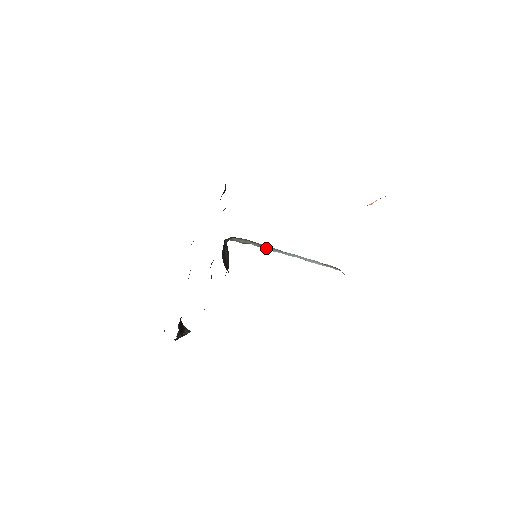
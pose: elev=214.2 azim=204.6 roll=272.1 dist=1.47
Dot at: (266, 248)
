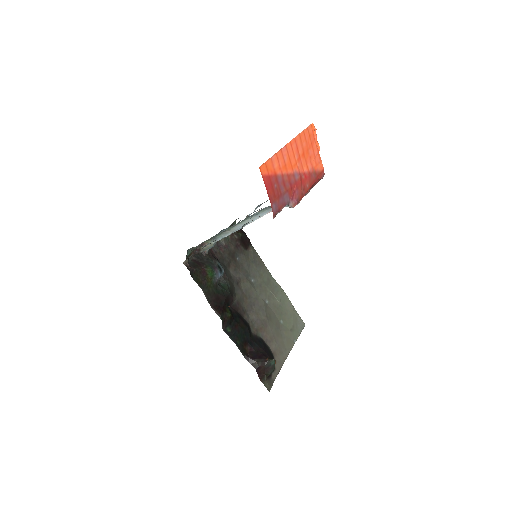
Dot at: (222, 237)
